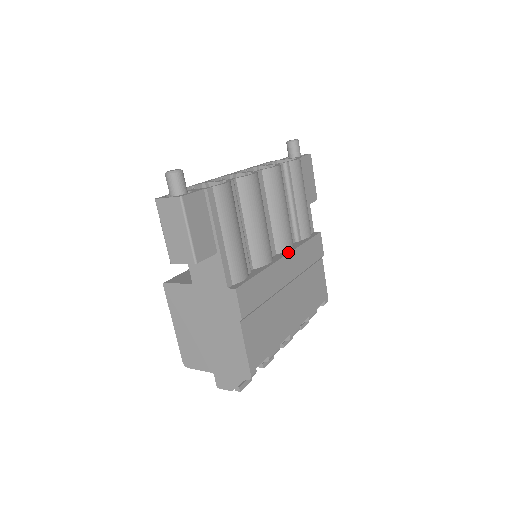
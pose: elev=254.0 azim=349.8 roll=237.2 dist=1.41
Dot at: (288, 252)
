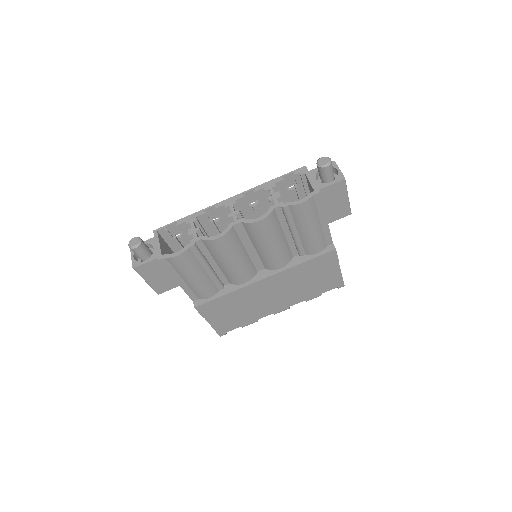
Dot at: (273, 273)
